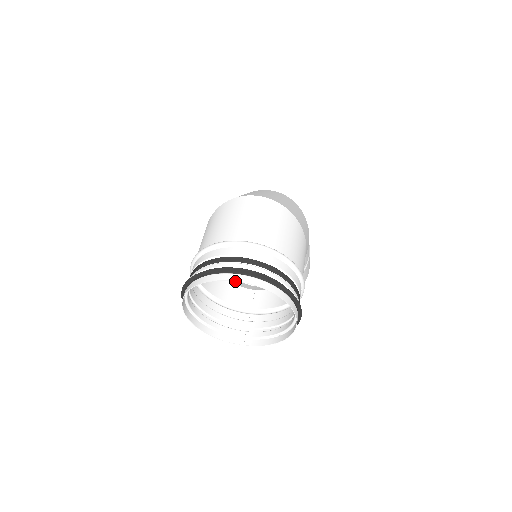
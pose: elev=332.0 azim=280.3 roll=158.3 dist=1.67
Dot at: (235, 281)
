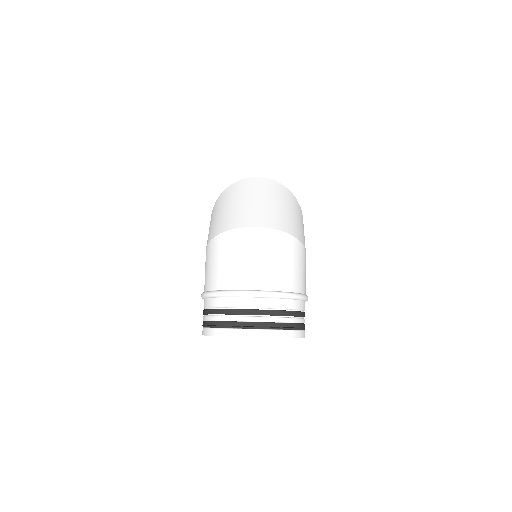
Dot at: occluded
